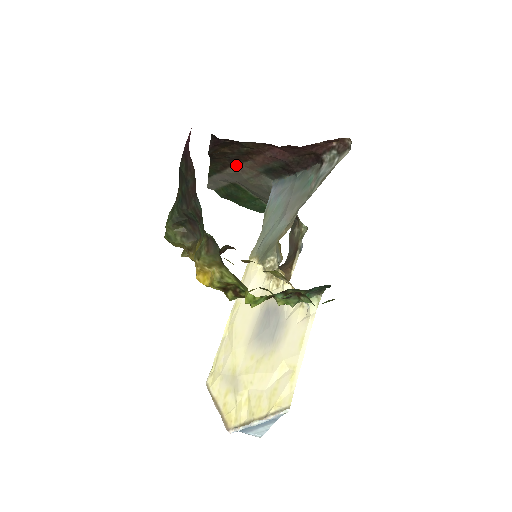
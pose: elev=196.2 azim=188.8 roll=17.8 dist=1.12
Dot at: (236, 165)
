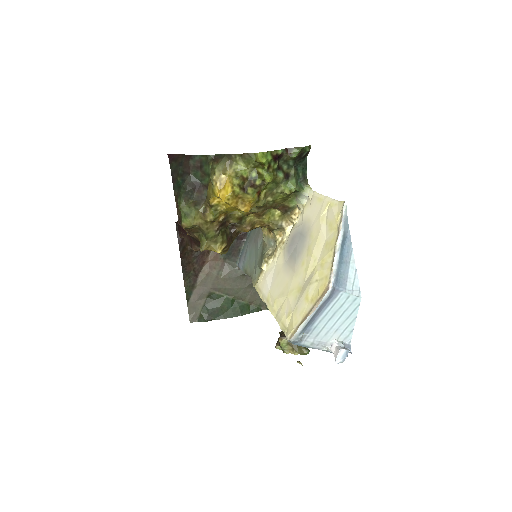
Dot at: (204, 265)
